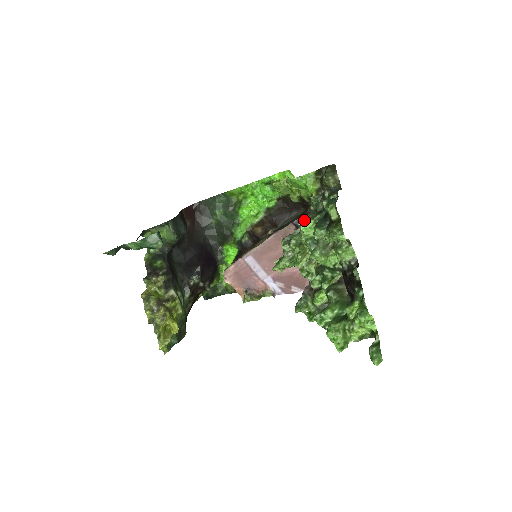
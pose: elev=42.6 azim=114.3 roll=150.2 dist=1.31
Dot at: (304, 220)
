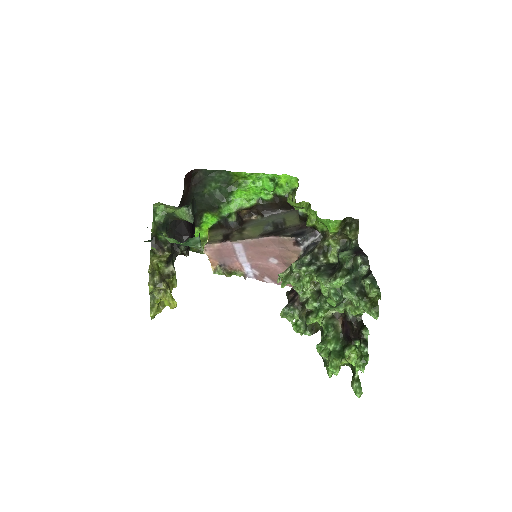
Dot at: (339, 278)
